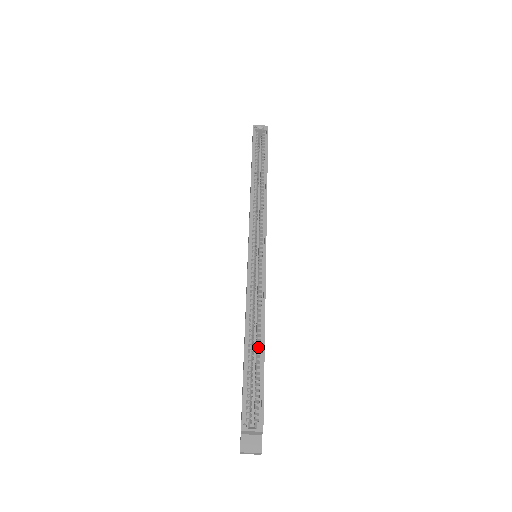
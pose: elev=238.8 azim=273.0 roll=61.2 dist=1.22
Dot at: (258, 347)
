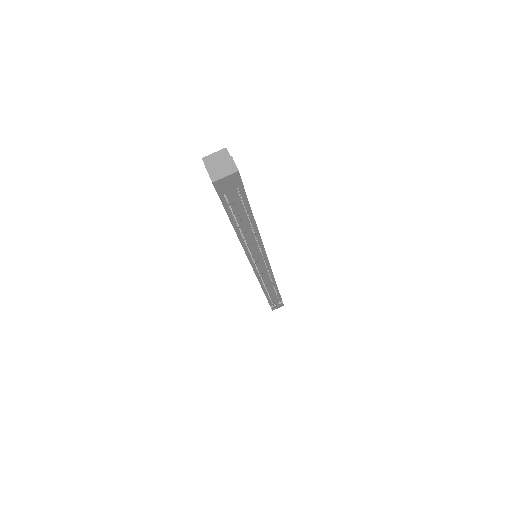
Dot at: occluded
